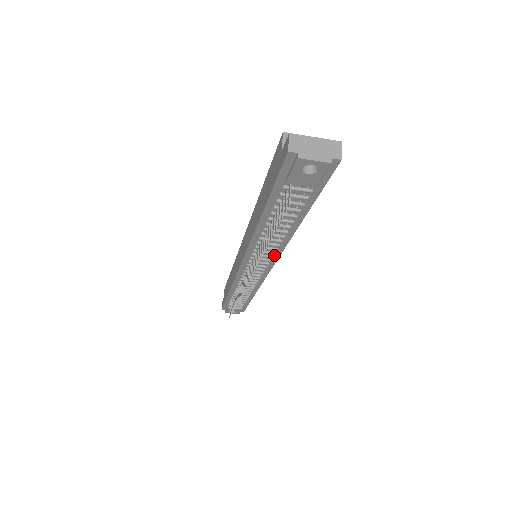
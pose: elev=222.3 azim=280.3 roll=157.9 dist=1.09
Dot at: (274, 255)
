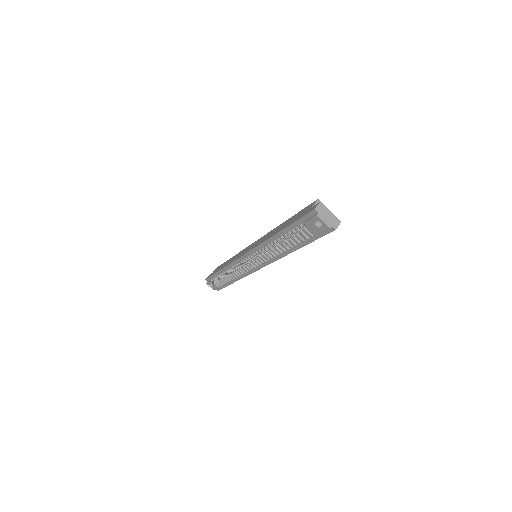
Dot at: (268, 261)
